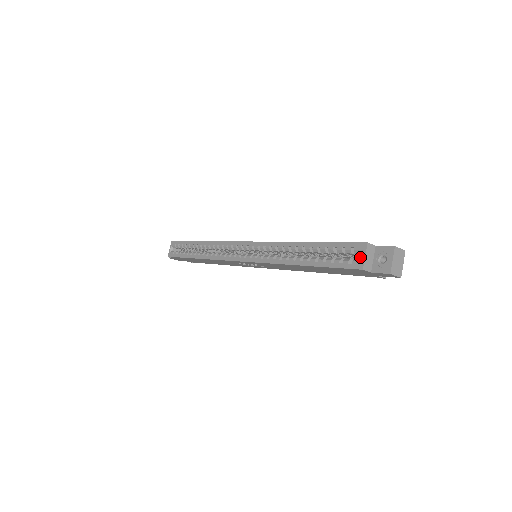
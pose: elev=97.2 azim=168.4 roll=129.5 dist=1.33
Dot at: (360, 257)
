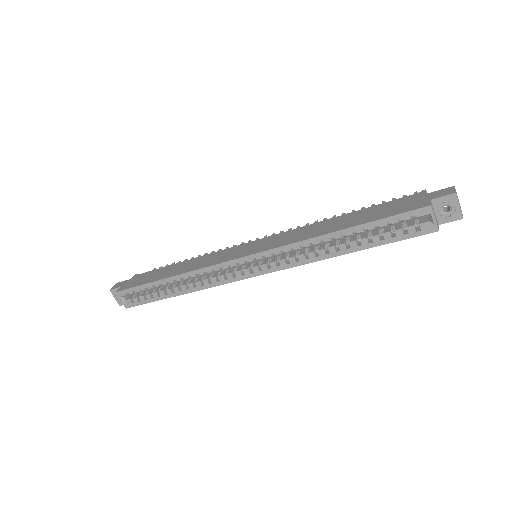
Dot at: occluded
